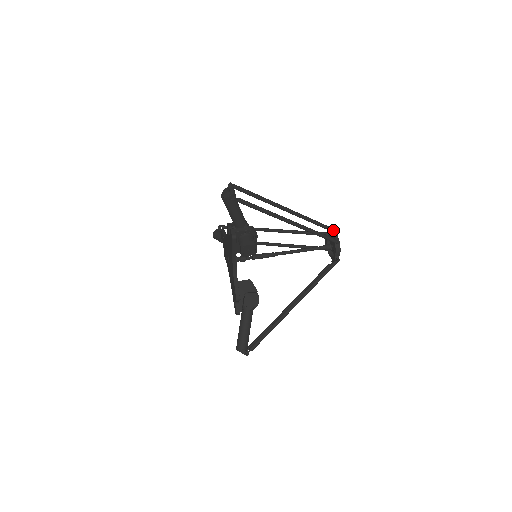
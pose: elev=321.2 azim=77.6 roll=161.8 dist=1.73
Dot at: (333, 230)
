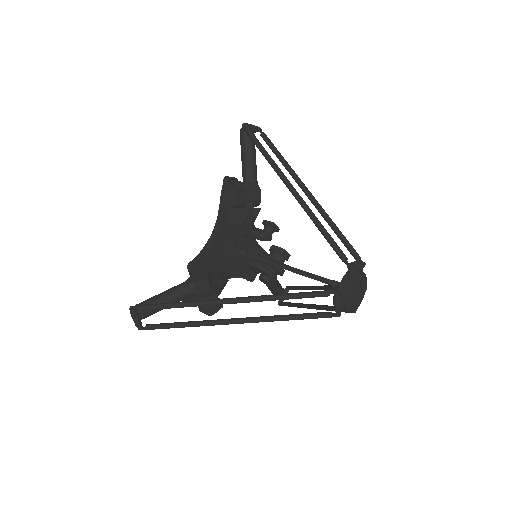
Dot at: (362, 261)
